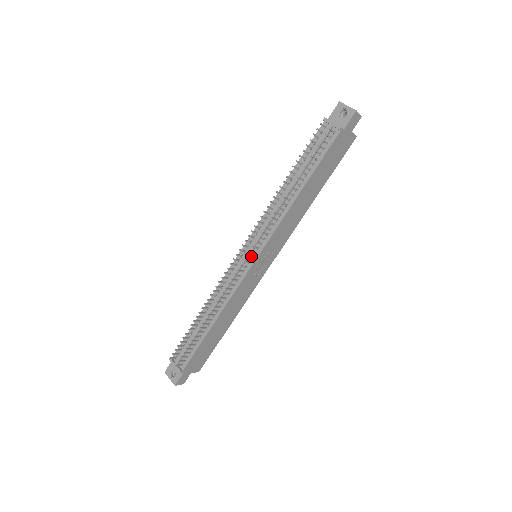
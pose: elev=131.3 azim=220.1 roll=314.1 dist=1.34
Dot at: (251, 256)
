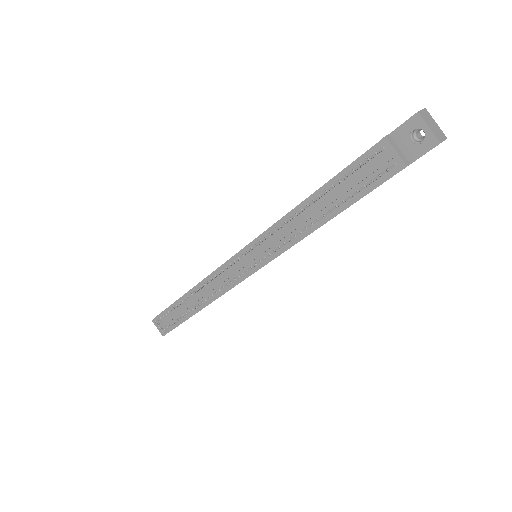
Dot at: (249, 266)
